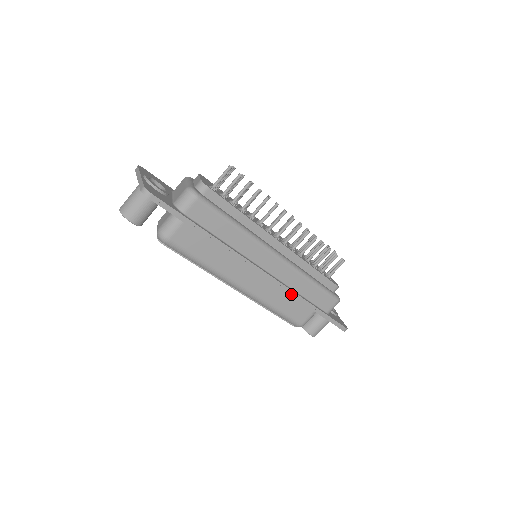
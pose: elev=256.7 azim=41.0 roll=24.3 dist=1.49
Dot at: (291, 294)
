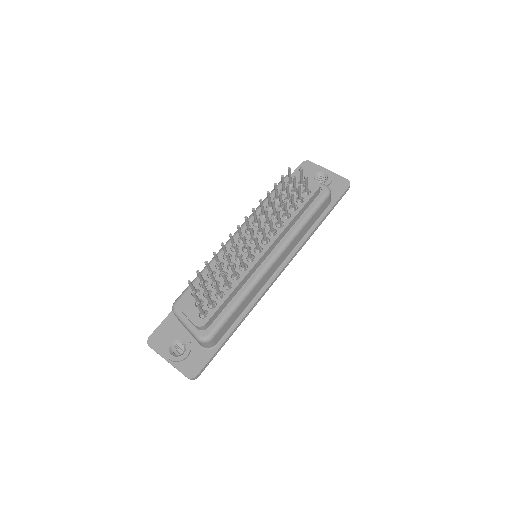
Dot at: (303, 245)
